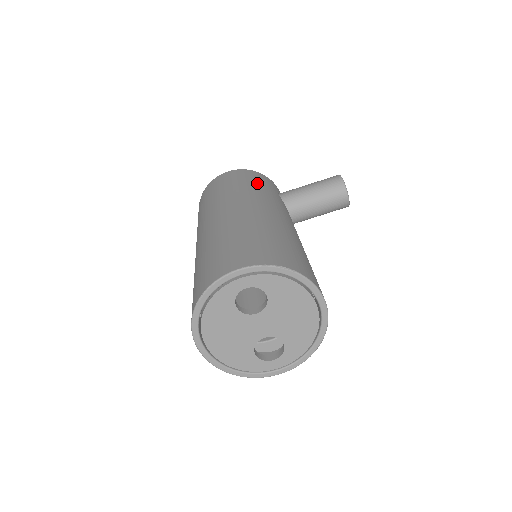
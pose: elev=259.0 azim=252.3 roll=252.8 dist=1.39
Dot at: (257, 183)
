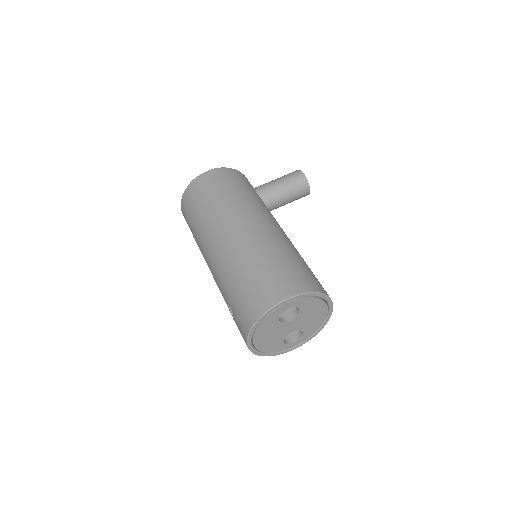
Dot at: (242, 187)
